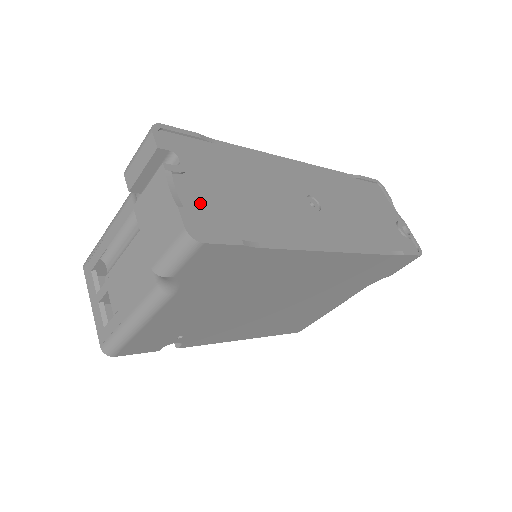
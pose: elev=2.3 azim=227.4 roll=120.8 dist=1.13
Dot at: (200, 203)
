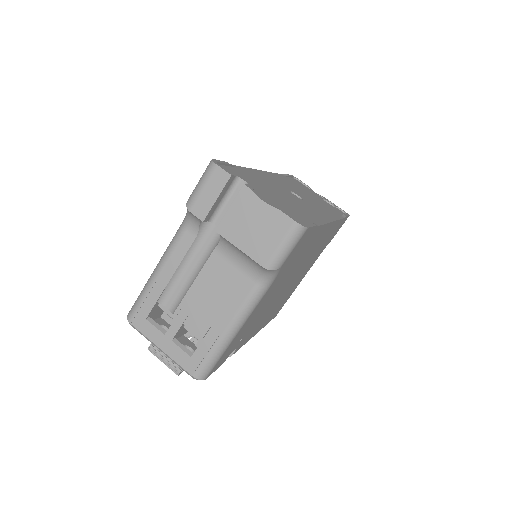
Dot at: (278, 206)
